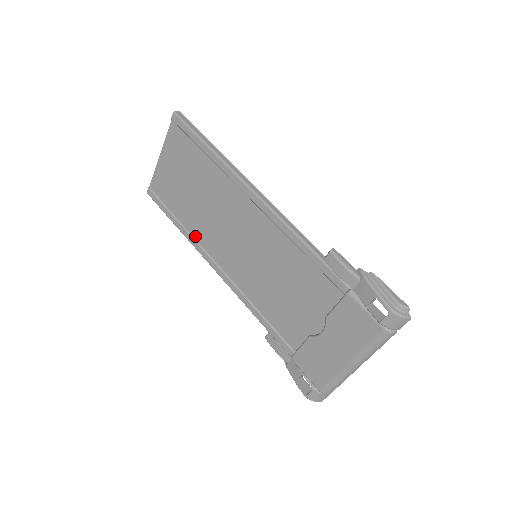
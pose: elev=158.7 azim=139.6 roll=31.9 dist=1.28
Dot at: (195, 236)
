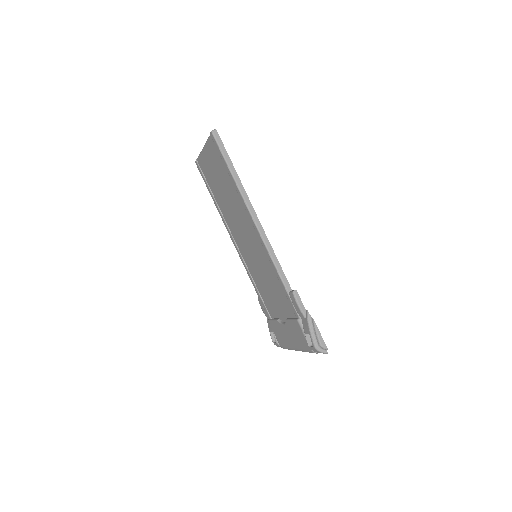
Dot at: (223, 214)
